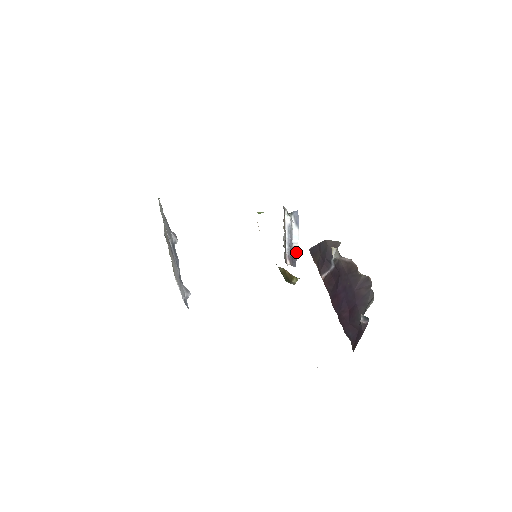
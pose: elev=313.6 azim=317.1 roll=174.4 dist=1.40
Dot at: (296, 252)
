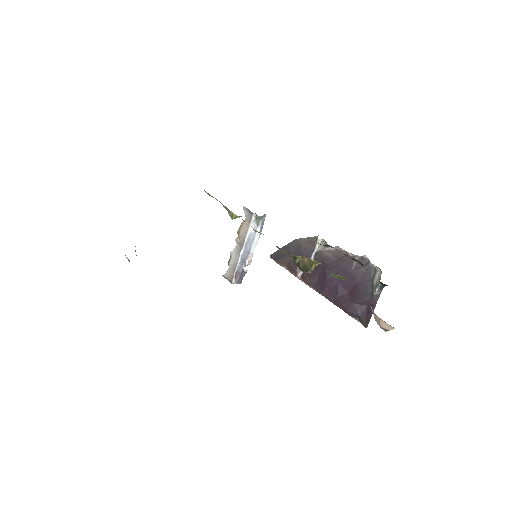
Dot at: (247, 265)
